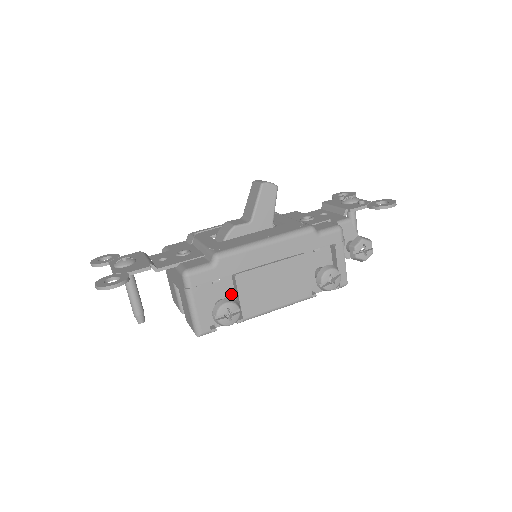
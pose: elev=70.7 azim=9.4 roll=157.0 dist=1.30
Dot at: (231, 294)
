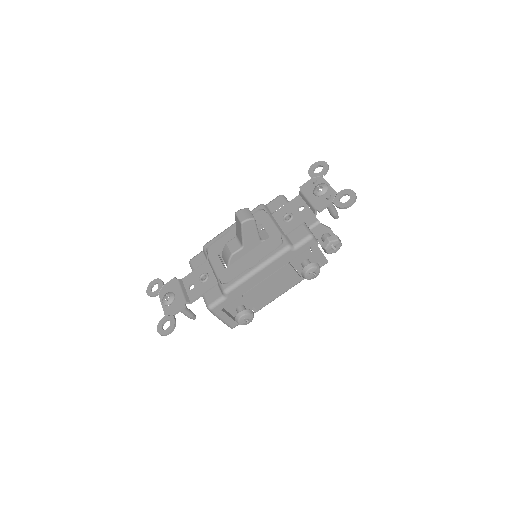
Dot at: (244, 301)
